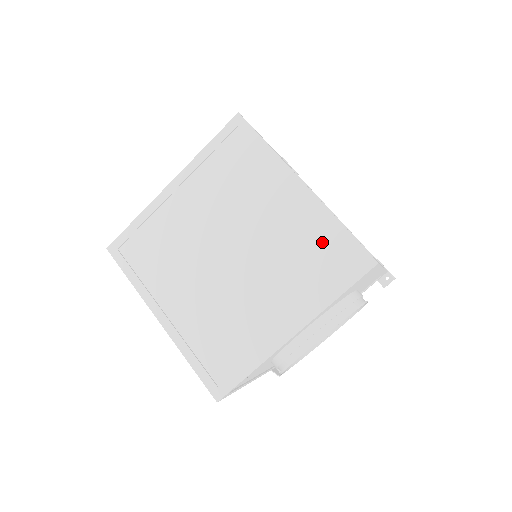
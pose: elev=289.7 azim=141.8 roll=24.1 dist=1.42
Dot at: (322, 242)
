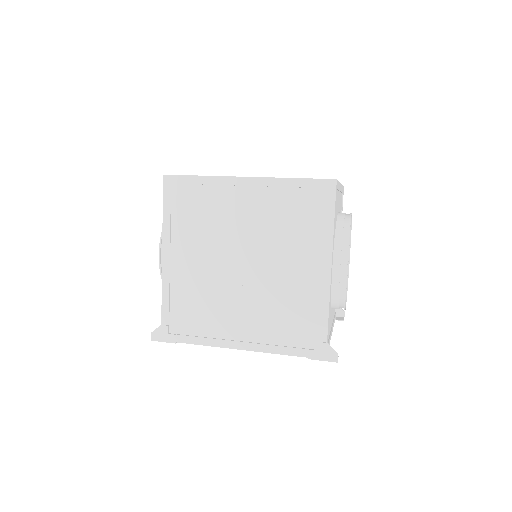
Dot at: occluded
